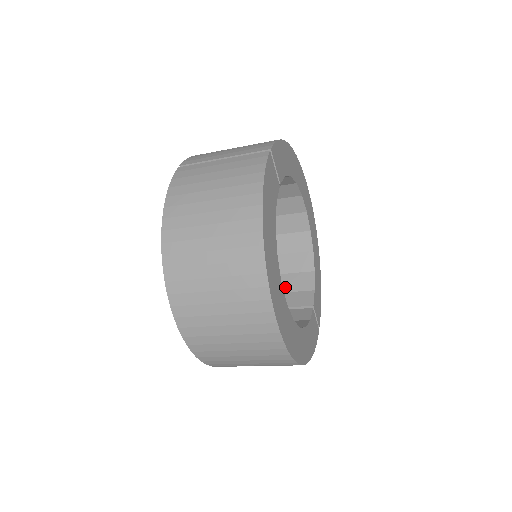
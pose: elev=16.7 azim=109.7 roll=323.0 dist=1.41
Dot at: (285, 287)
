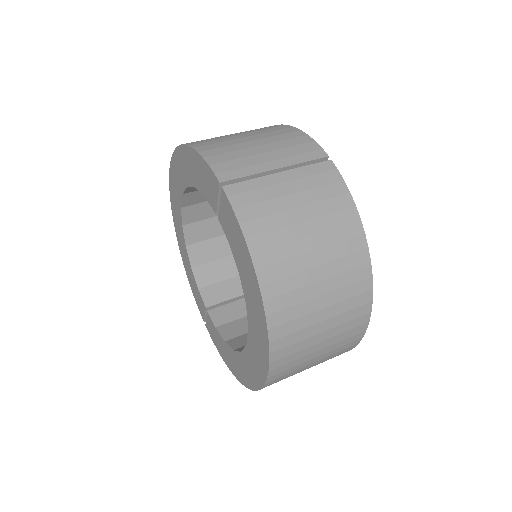
Dot at: occluded
